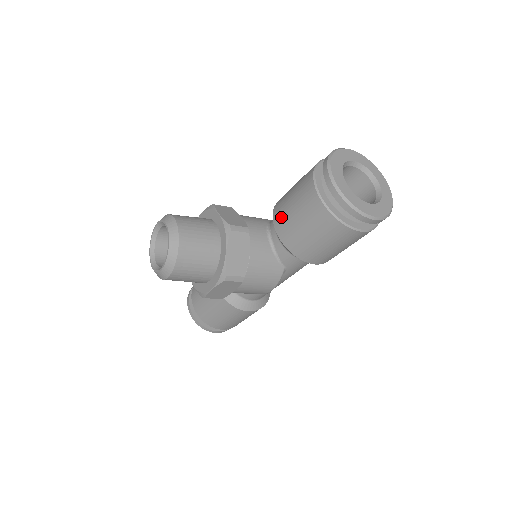
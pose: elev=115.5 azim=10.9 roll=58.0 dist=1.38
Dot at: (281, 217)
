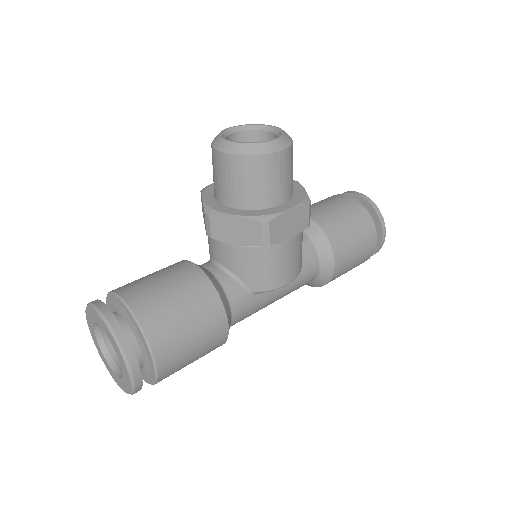
Dot at: (315, 211)
